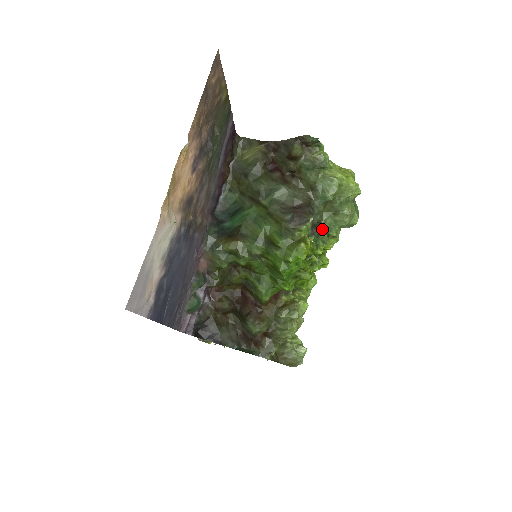
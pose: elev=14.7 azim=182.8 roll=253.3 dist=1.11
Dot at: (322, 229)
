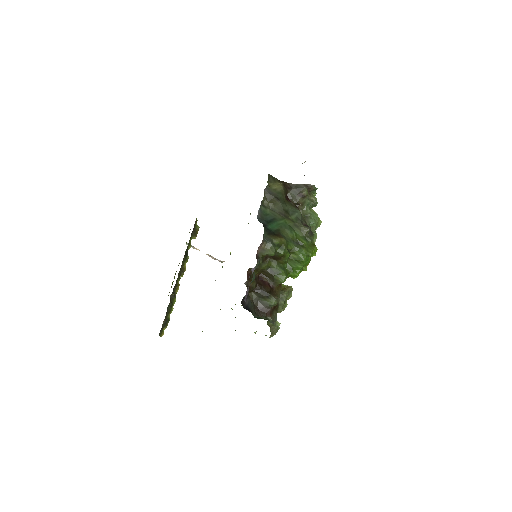
Dot at: occluded
